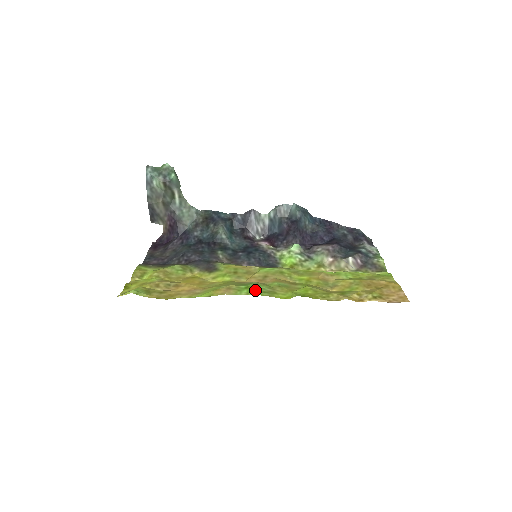
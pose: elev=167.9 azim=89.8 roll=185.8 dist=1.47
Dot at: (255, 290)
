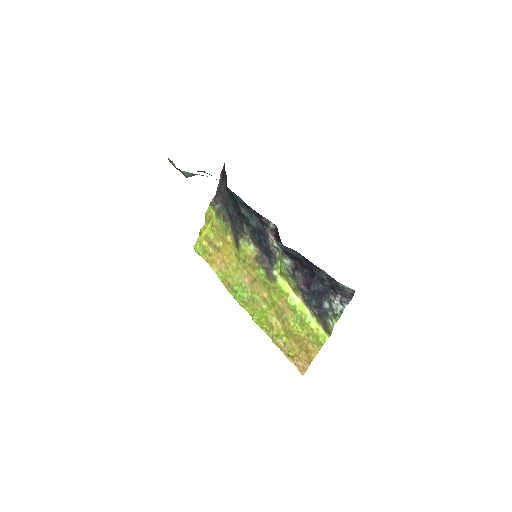
Dot at: (238, 297)
